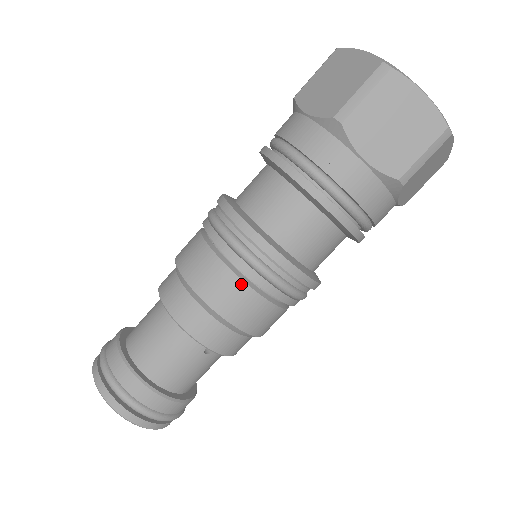
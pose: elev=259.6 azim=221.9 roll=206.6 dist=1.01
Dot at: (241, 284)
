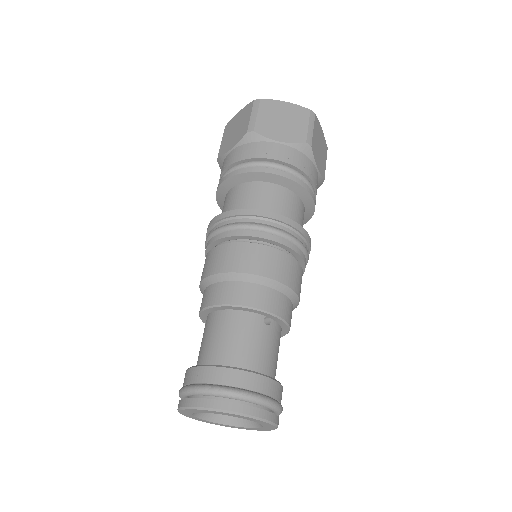
Dot at: (257, 246)
